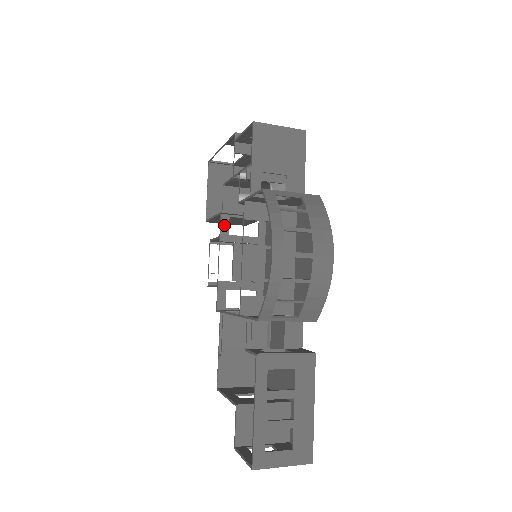
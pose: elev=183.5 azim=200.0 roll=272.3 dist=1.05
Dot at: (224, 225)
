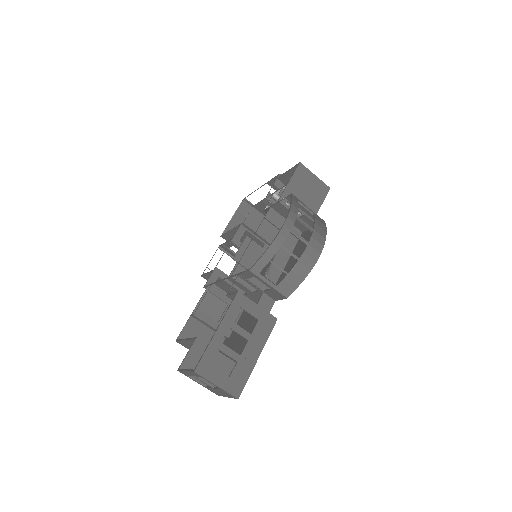
Dot at: (239, 233)
